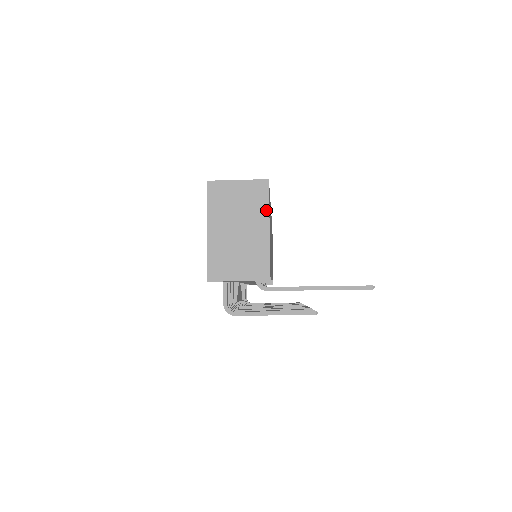
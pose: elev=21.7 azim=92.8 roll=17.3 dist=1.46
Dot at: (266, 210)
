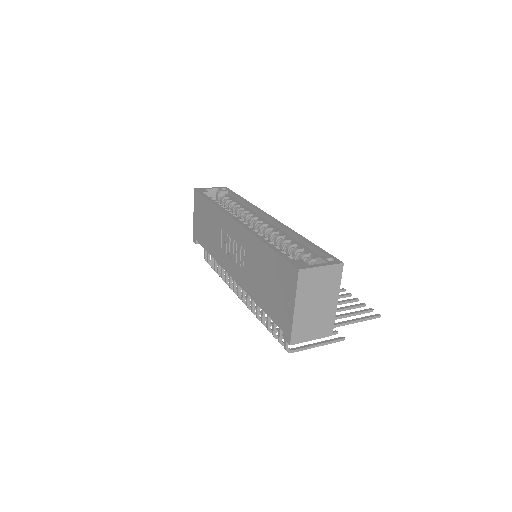
Dot at: (338, 287)
